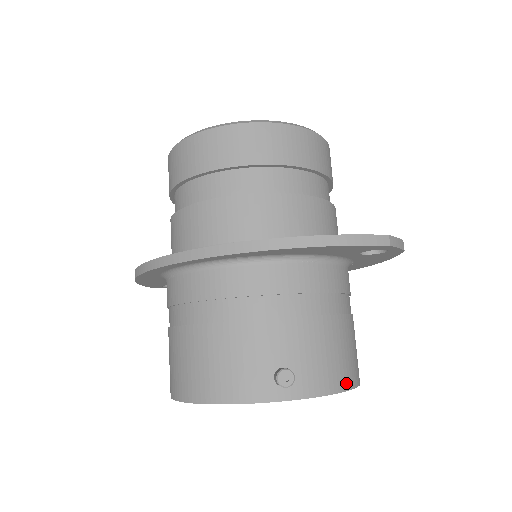
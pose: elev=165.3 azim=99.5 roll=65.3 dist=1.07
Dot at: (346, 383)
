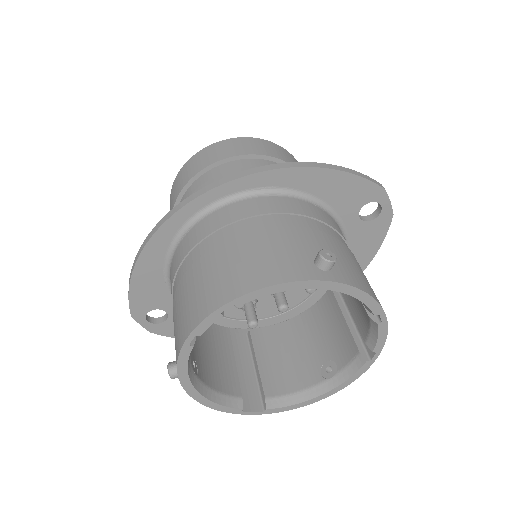
Dot at: (379, 302)
